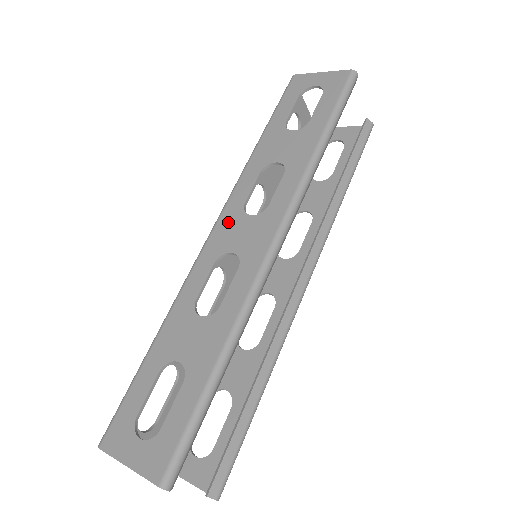
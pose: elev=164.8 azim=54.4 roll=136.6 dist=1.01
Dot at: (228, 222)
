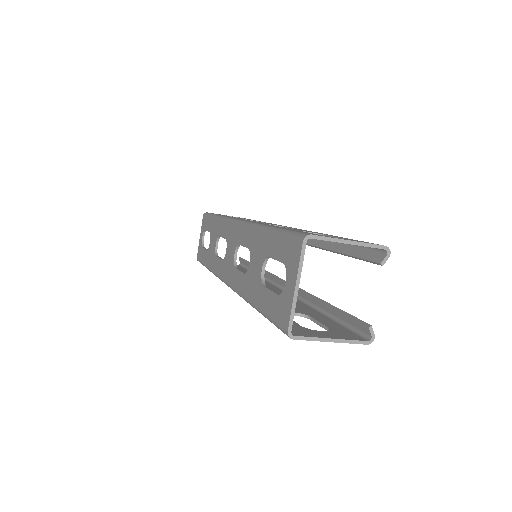
Dot at: occluded
